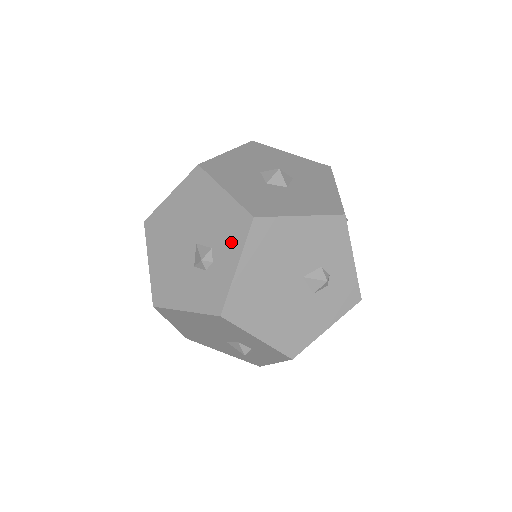
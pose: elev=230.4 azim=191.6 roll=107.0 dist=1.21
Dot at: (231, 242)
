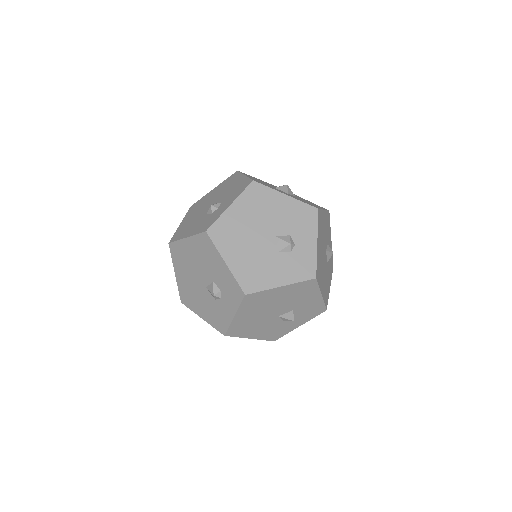
Dot at: (306, 228)
